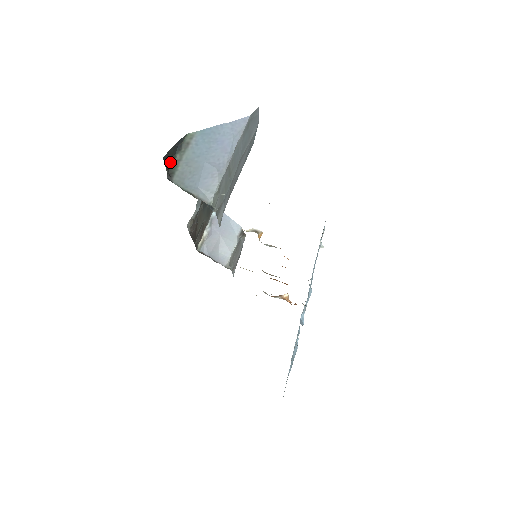
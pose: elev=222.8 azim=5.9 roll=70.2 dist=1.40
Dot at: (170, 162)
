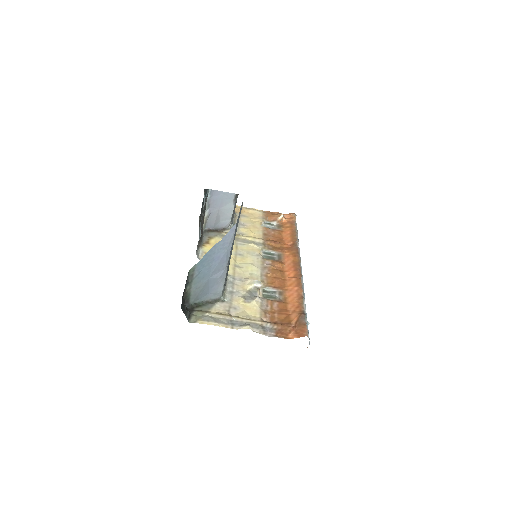
Dot at: (184, 295)
